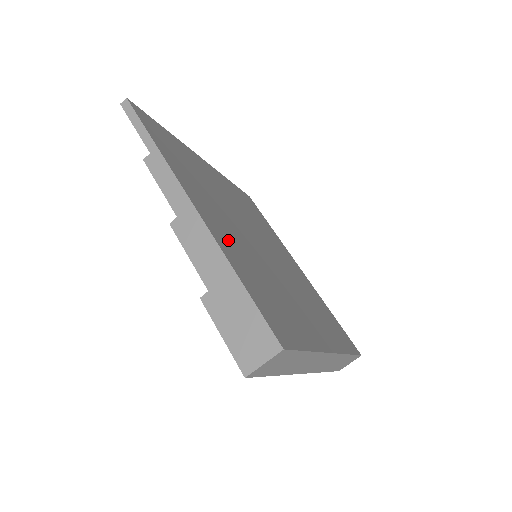
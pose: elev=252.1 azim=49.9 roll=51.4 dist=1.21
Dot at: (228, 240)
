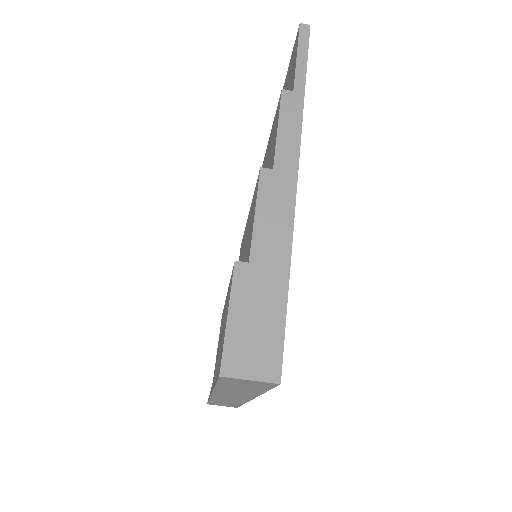
Dot at: occluded
